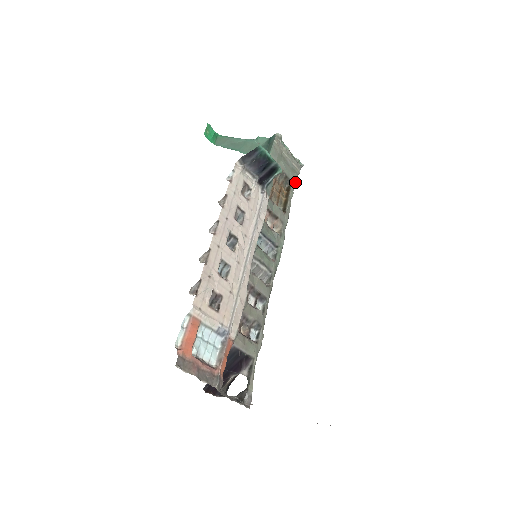
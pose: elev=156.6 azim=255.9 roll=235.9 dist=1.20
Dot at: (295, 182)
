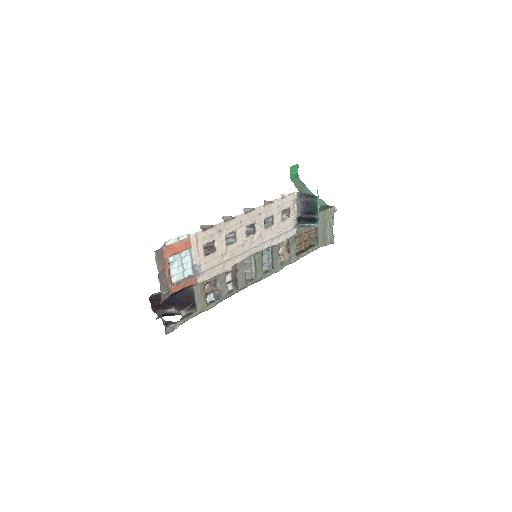
Dot at: occluded
